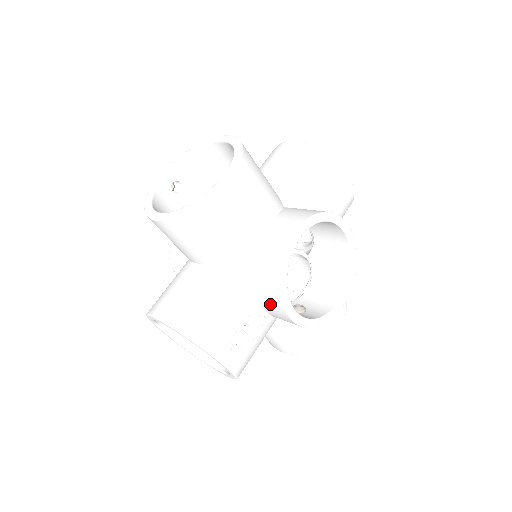
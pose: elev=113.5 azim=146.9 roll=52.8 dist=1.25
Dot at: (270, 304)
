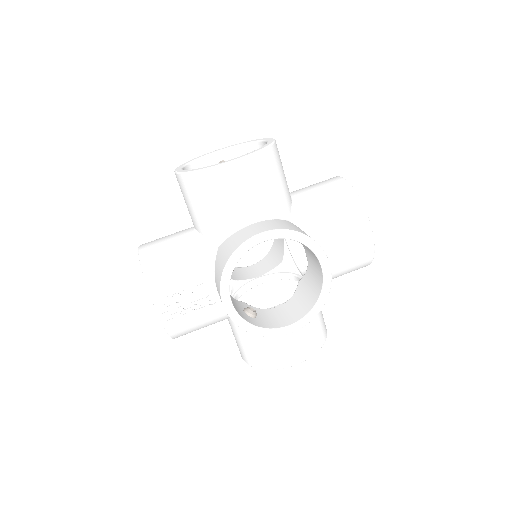
Dot at: (217, 285)
